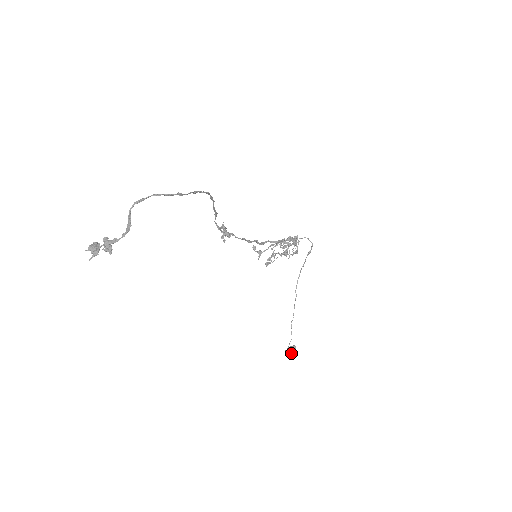
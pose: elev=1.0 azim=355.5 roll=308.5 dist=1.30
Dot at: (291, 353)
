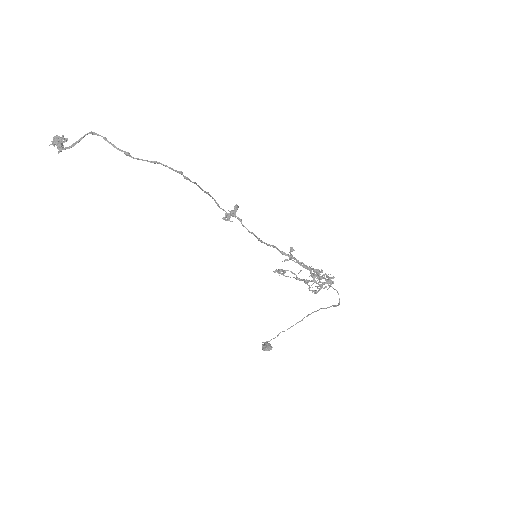
Dot at: (263, 348)
